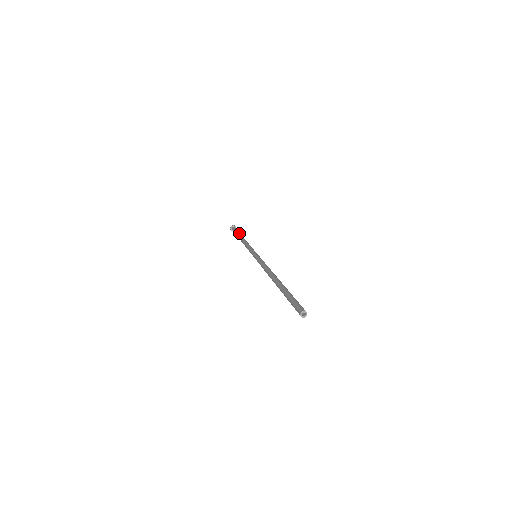
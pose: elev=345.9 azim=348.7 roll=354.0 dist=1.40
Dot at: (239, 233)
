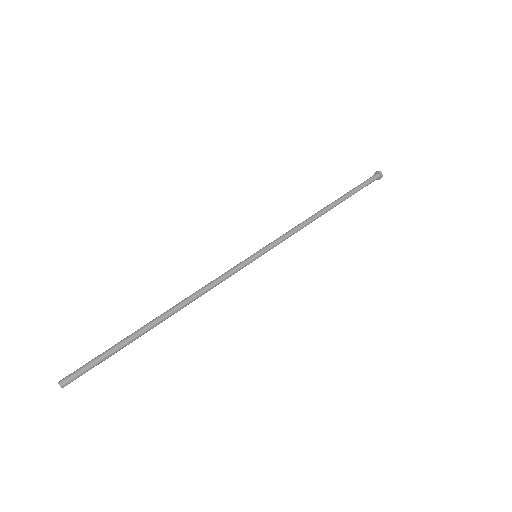
Dot at: (343, 195)
